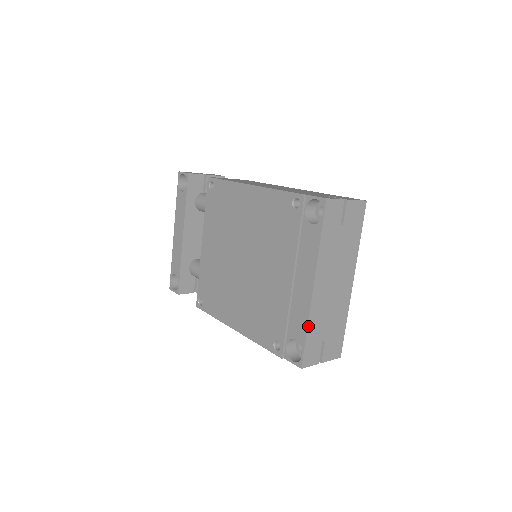
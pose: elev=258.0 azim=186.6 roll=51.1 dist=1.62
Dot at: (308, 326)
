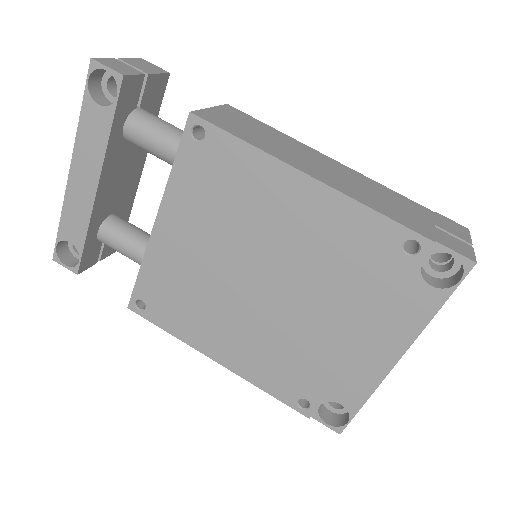
Dot at: (369, 397)
